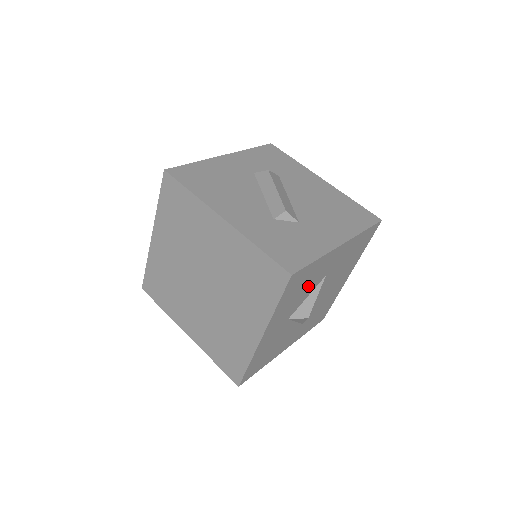
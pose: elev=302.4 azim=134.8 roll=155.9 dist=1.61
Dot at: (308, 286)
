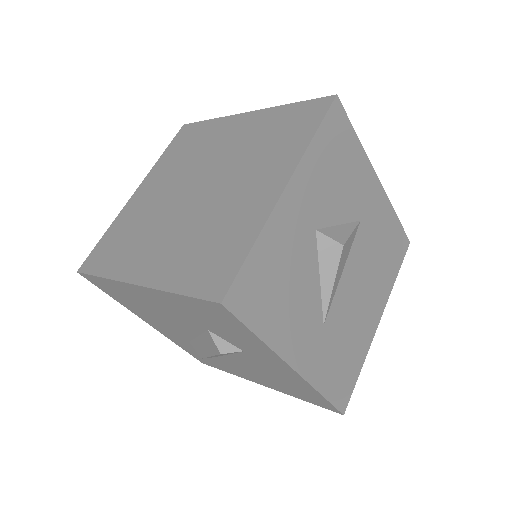
Dot at: (344, 190)
